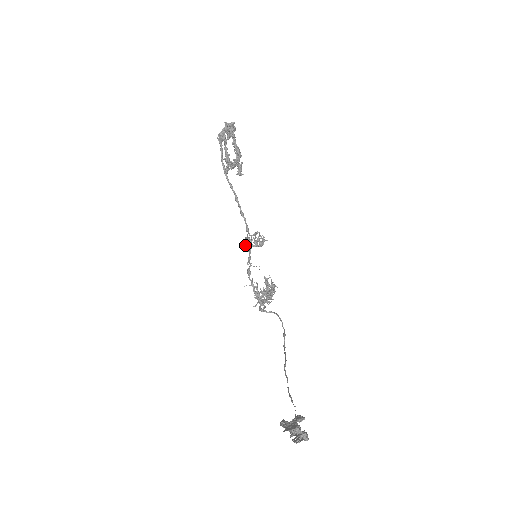
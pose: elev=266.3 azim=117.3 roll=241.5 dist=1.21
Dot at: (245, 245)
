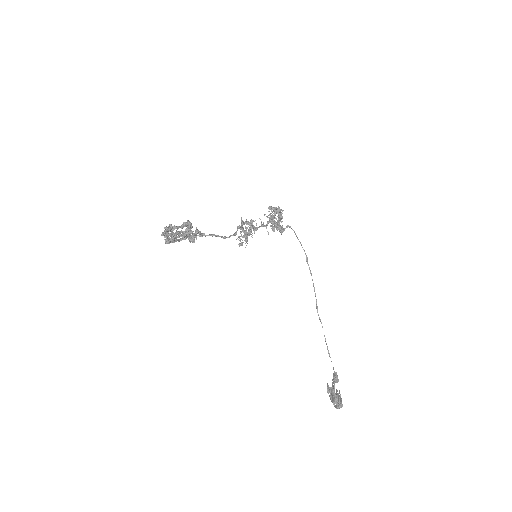
Dot at: (242, 244)
